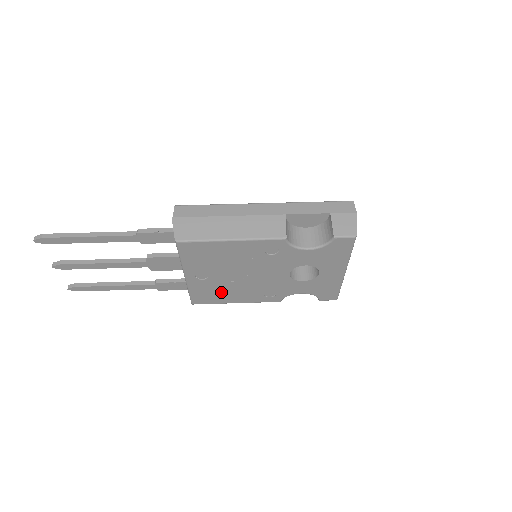
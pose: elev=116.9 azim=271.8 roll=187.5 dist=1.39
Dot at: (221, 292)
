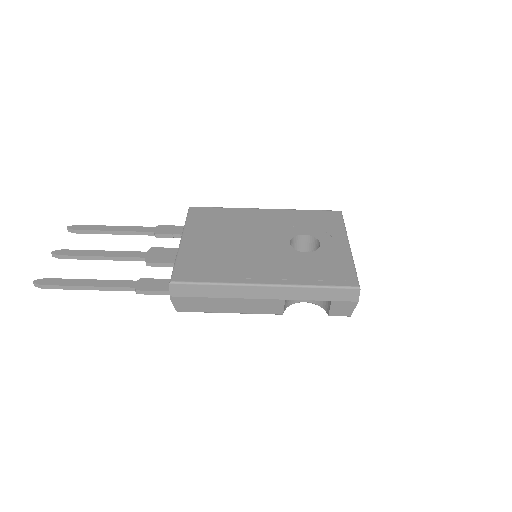
Dot at: occluded
